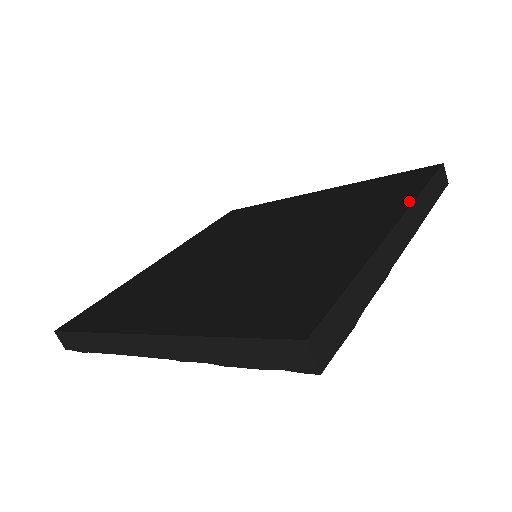
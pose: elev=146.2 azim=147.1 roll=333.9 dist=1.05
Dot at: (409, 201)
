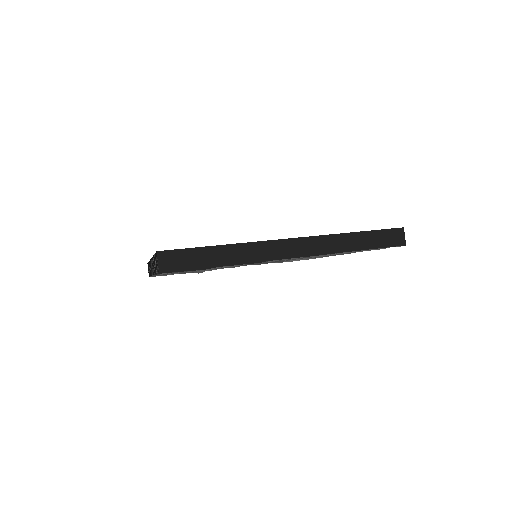
Dot at: occluded
